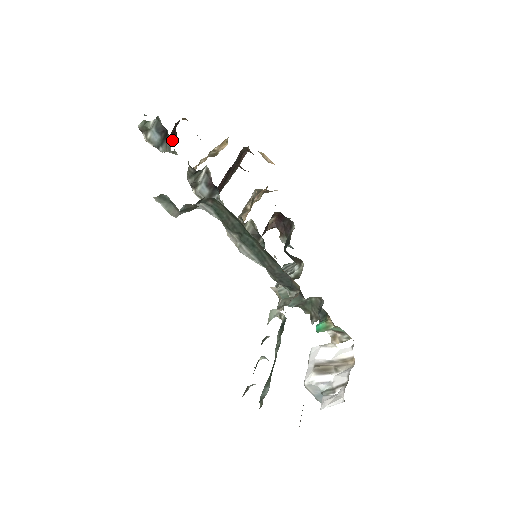
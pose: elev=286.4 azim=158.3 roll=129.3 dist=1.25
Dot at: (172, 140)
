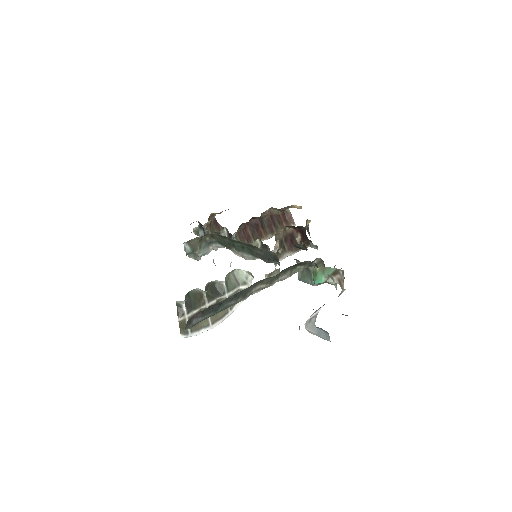
Dot at: occluded
